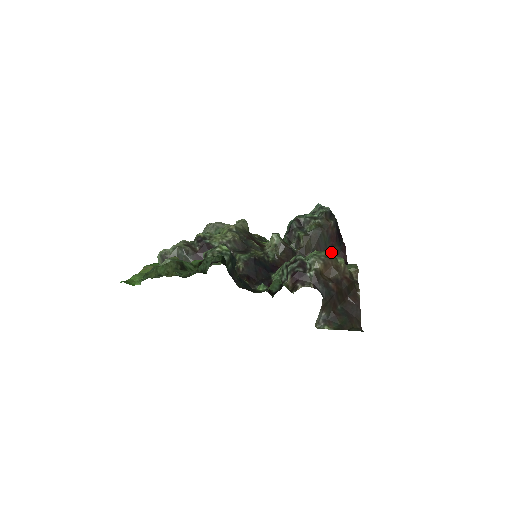
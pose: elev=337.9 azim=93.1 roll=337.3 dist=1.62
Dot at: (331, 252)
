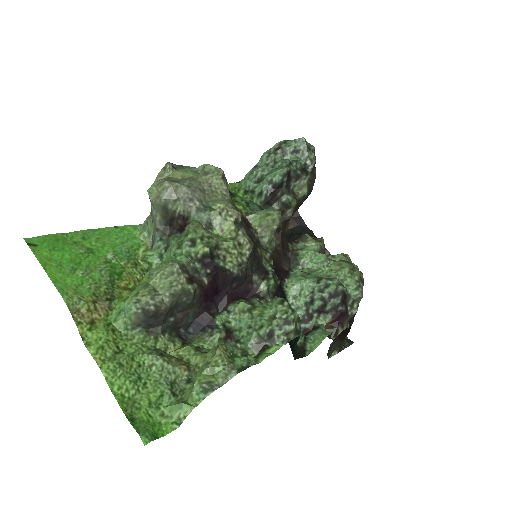
Dot at: occluded
